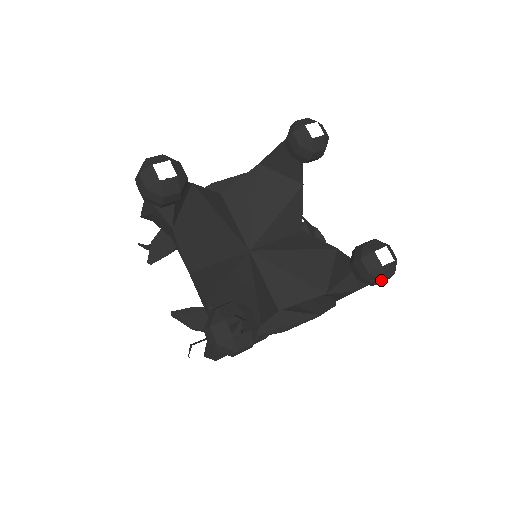
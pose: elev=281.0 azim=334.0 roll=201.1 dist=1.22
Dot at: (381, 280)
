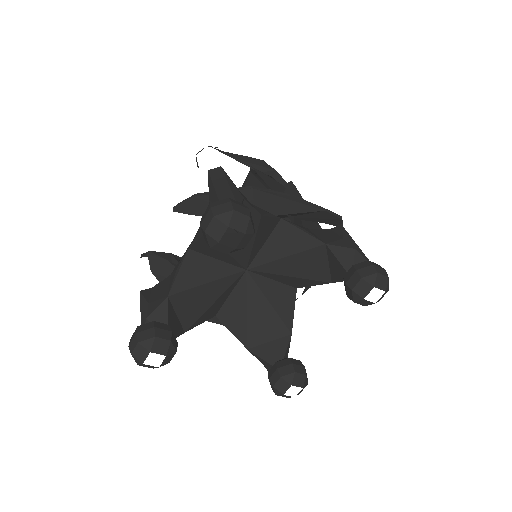
Dot at: (275, 393)
